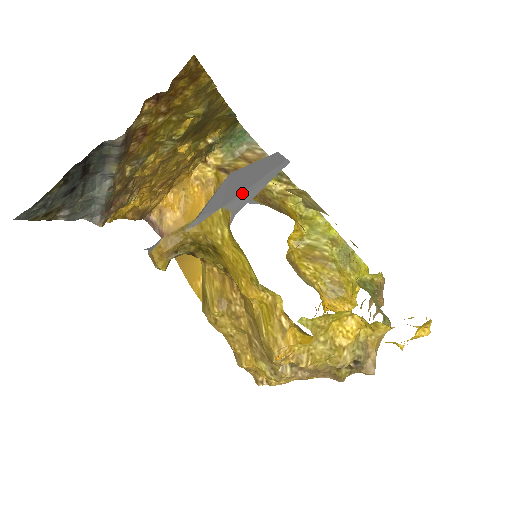
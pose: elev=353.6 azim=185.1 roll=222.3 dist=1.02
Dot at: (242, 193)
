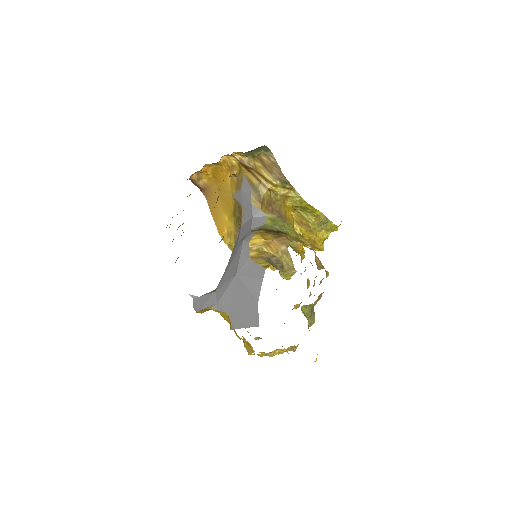
Dot at: (237, 317)
